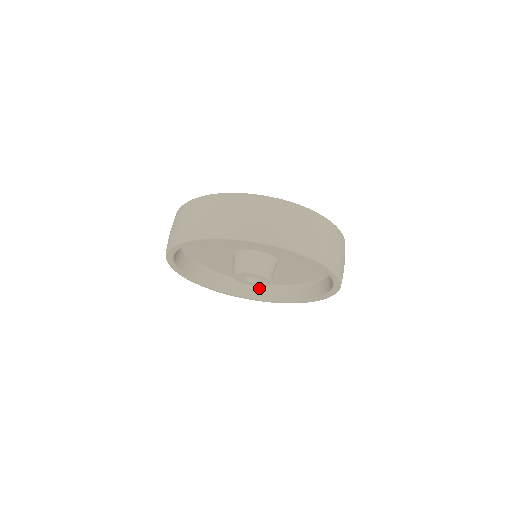
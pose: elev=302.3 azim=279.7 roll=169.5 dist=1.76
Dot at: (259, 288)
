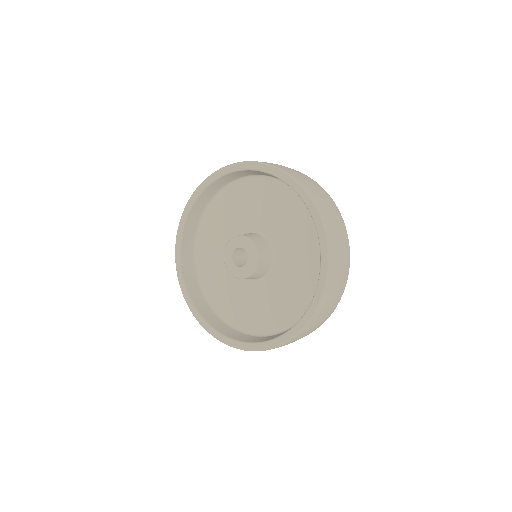
Dot at: (215, 317)
